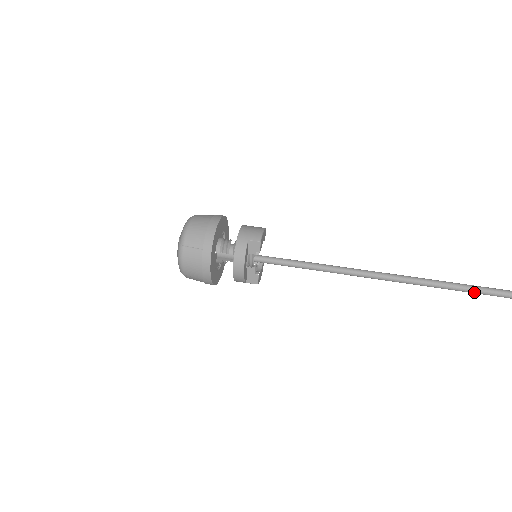
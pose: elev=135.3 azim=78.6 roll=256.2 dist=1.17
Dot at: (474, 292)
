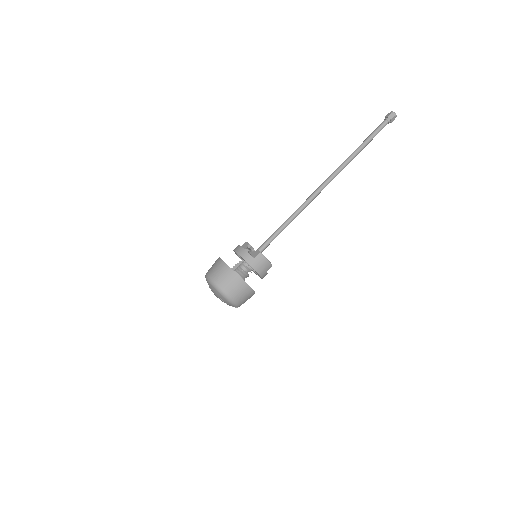
Dot at: (357, 154)
